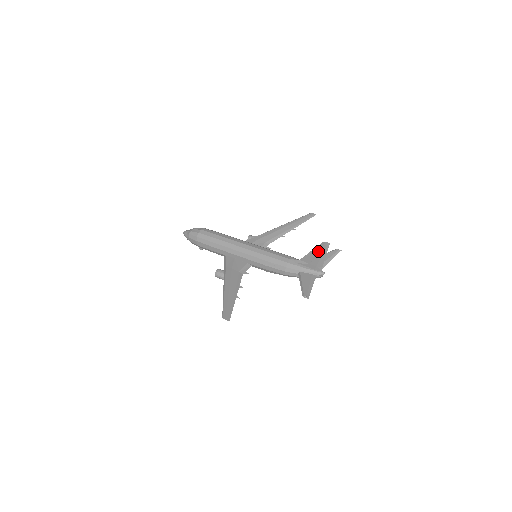
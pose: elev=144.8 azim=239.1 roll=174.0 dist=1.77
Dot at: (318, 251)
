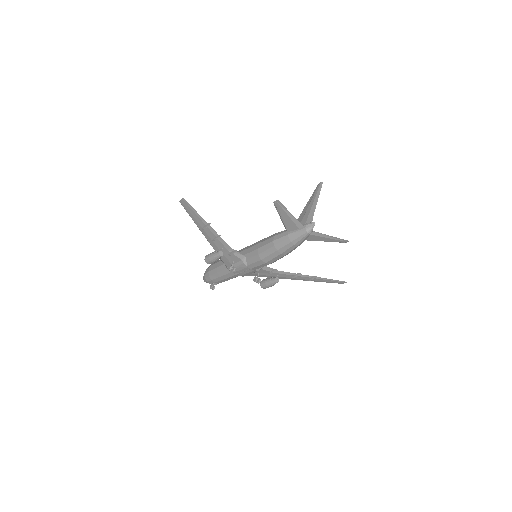
Dot at: (312, 199)
